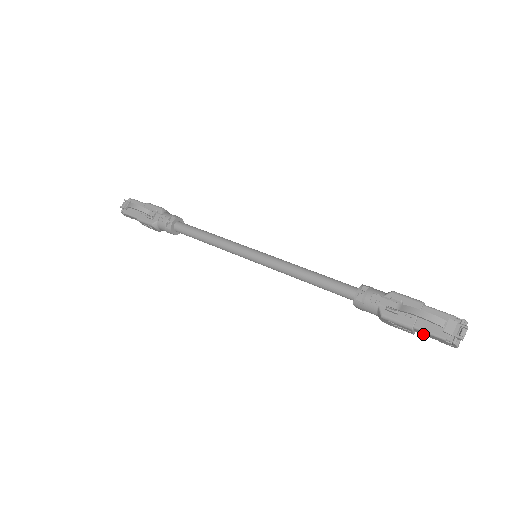
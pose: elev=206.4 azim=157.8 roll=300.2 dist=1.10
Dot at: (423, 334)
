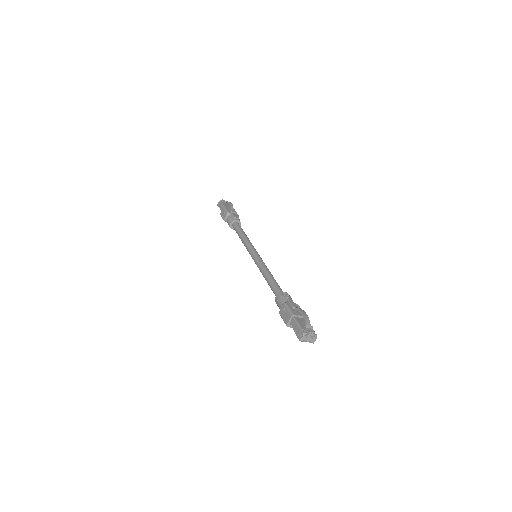
Dot at: (293, 325)
